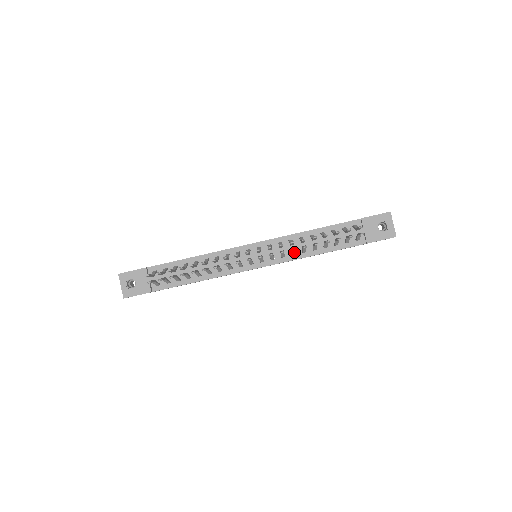
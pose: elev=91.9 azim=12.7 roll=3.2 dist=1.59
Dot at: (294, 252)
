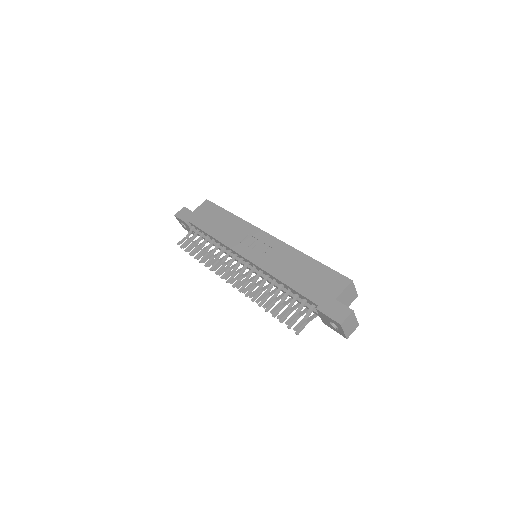
Dot at: occluded
